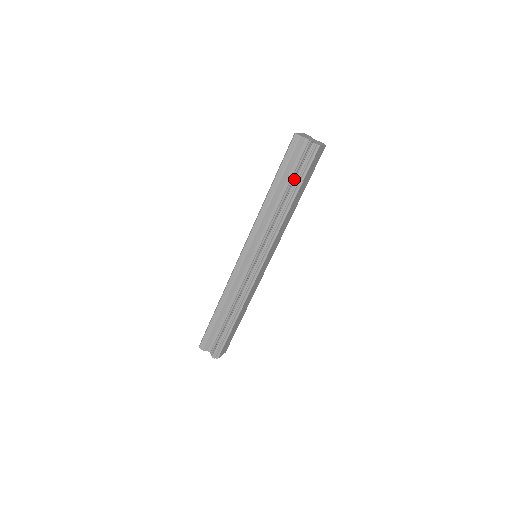
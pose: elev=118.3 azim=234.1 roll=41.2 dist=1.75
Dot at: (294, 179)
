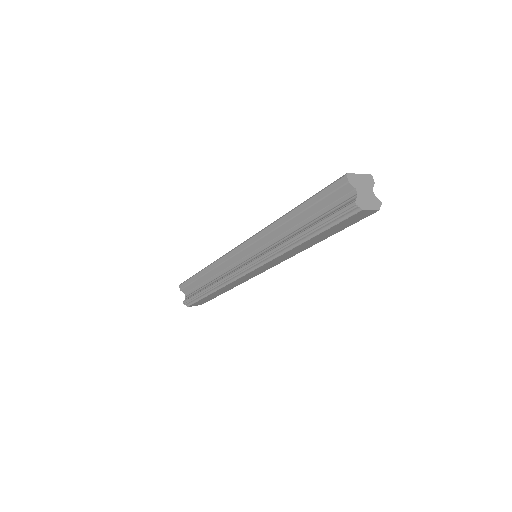
Dot at: (317, 221)
